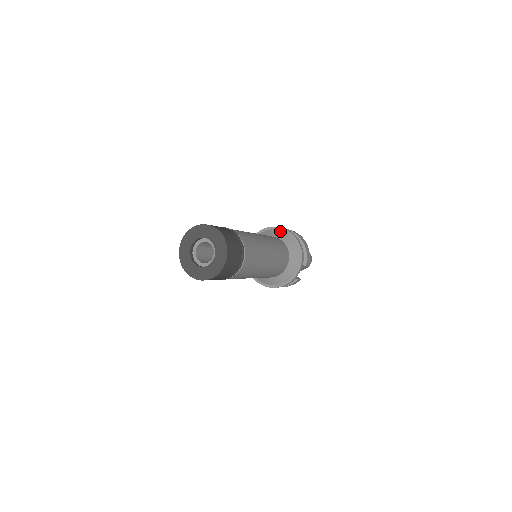
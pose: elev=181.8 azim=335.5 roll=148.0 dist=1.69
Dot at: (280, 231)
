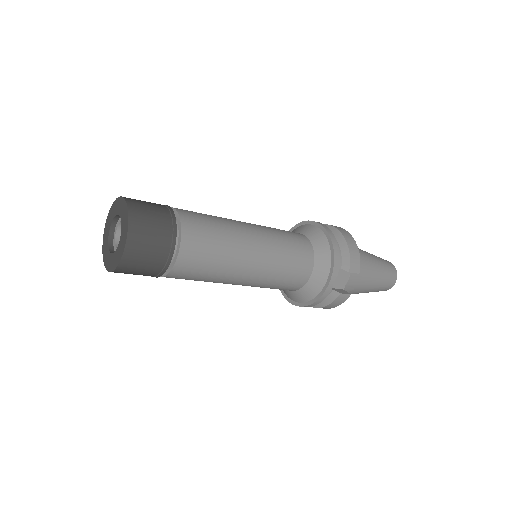
Dot at: (308, 225)
